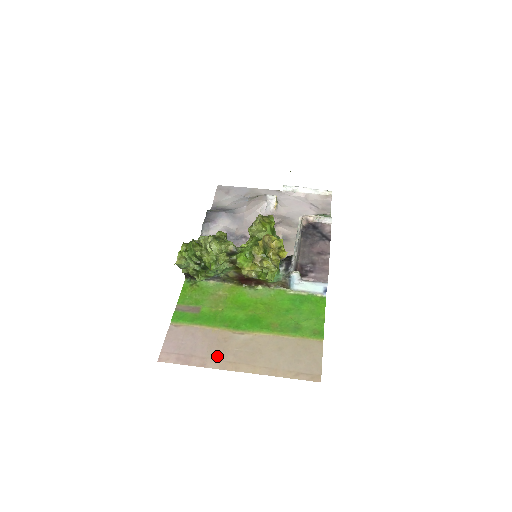
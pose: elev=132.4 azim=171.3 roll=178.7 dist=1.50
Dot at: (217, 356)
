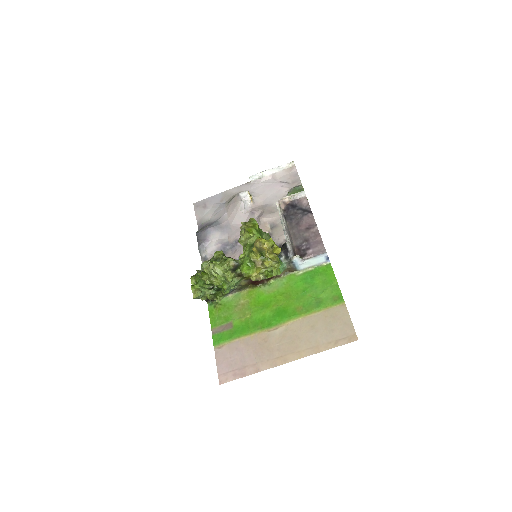
Dot at: (265, 358)
